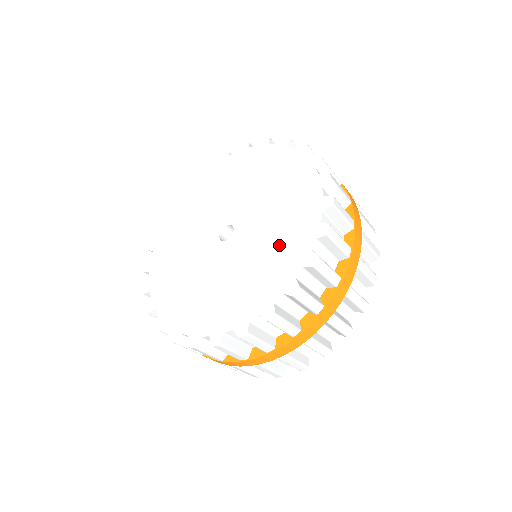
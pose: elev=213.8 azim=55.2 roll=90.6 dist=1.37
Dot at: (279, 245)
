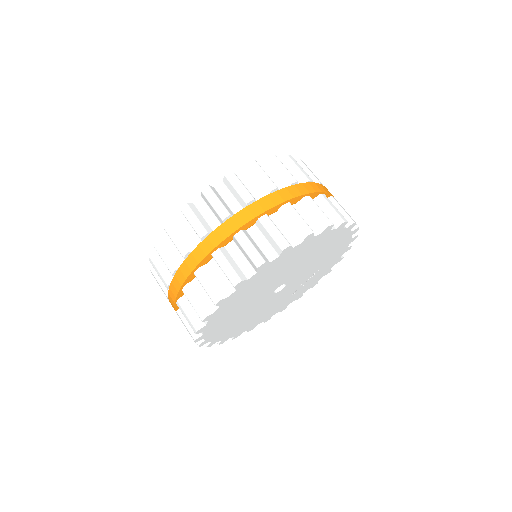
Dot at: occluded
